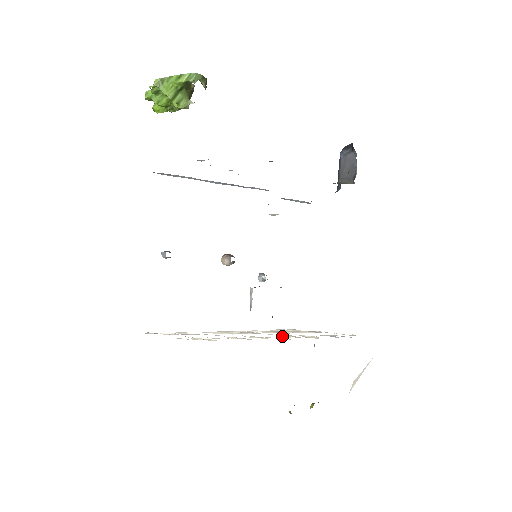
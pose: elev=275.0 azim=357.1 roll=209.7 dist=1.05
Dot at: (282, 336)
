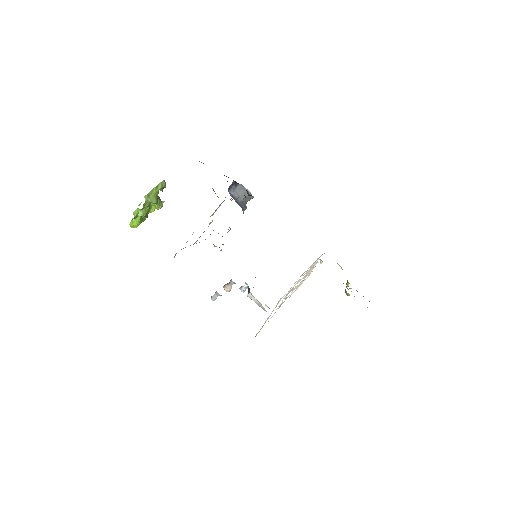
Dot at: occluded
